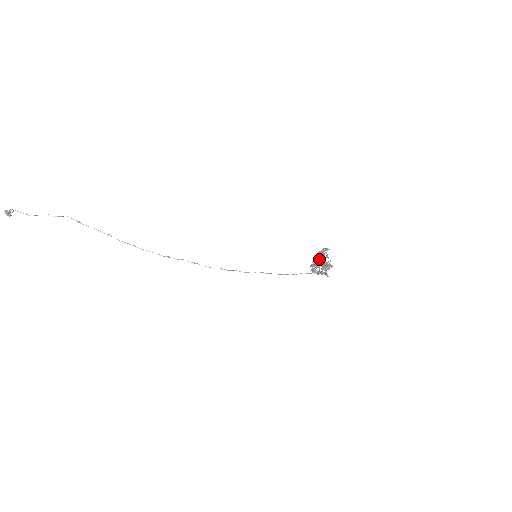
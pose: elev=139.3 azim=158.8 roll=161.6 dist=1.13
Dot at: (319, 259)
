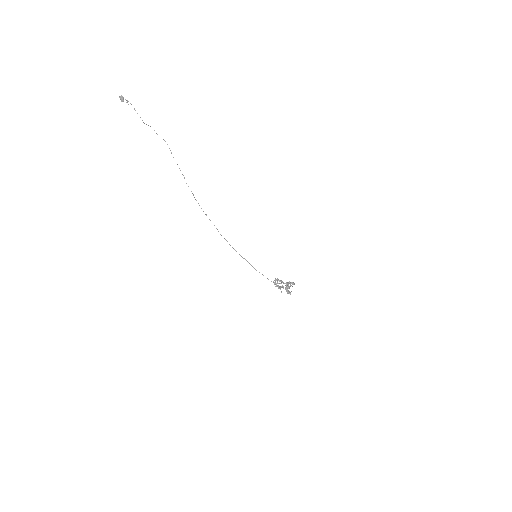
Dot at: (288, 287)
